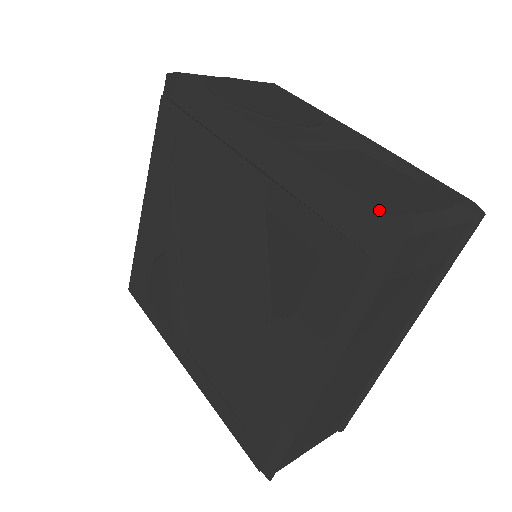
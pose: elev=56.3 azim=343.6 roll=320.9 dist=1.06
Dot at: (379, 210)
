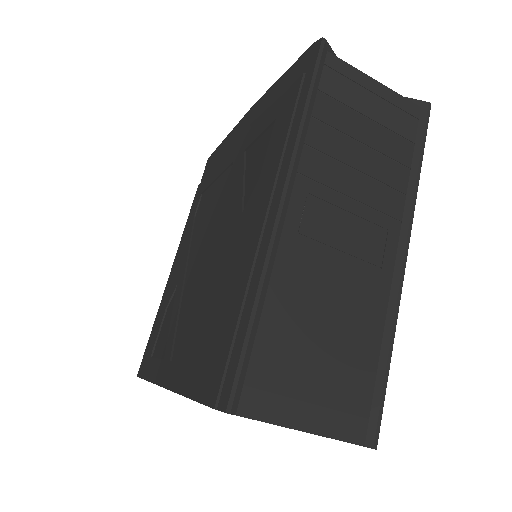
Dot at: (305, 52)
